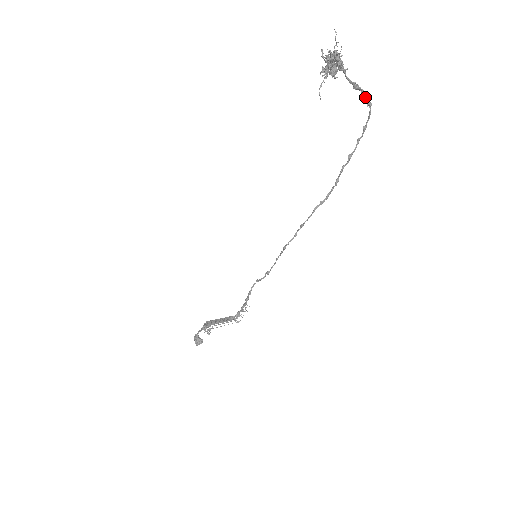
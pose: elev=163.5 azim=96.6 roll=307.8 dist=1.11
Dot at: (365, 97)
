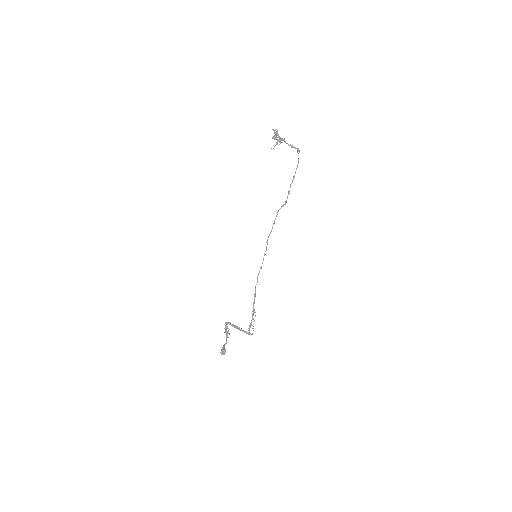
Dot at: (297, 150)
